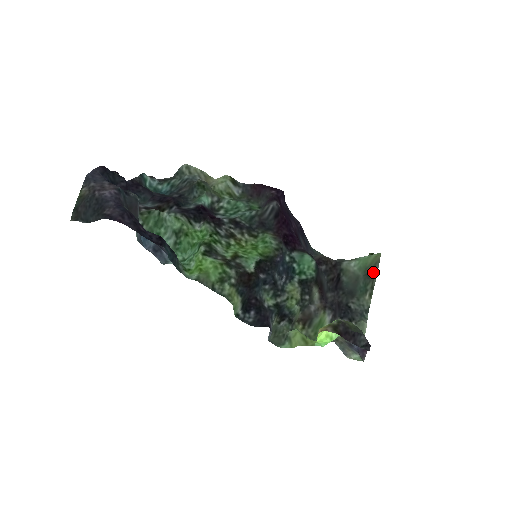
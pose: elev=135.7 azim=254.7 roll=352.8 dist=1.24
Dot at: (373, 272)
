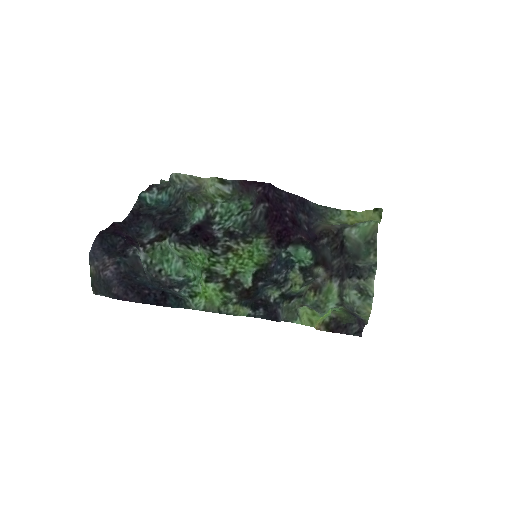
Dot at: (372, 240)
